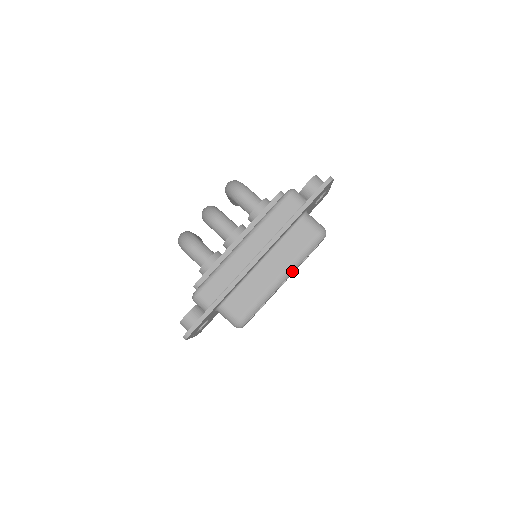
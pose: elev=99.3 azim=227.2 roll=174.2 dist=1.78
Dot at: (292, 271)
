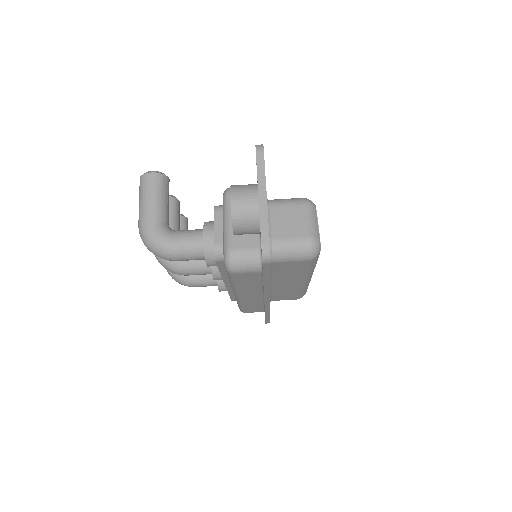
Dot at: (311, 274)
